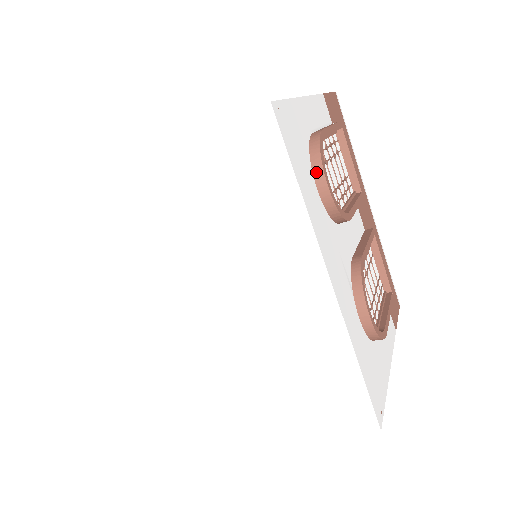
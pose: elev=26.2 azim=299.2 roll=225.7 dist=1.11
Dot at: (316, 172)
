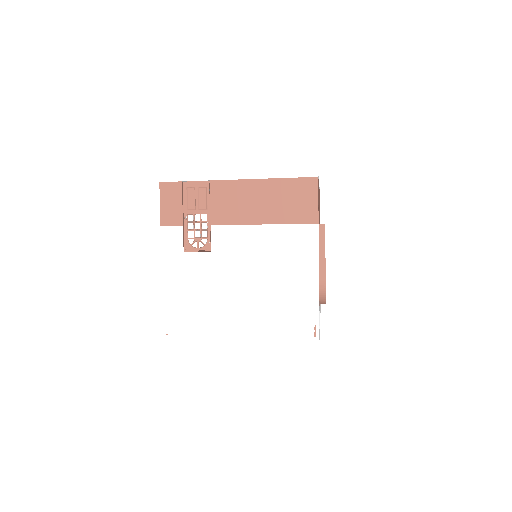
Dot at: occluded
